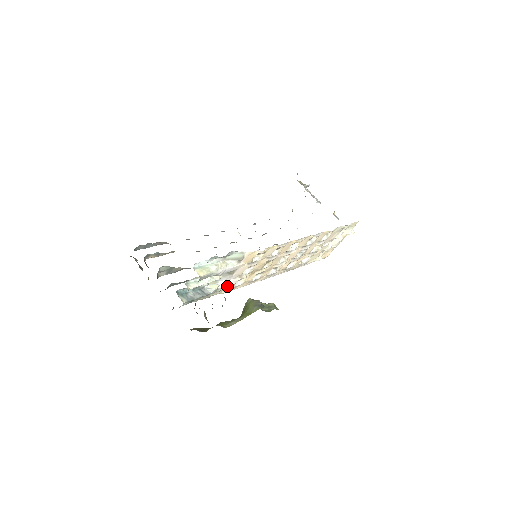
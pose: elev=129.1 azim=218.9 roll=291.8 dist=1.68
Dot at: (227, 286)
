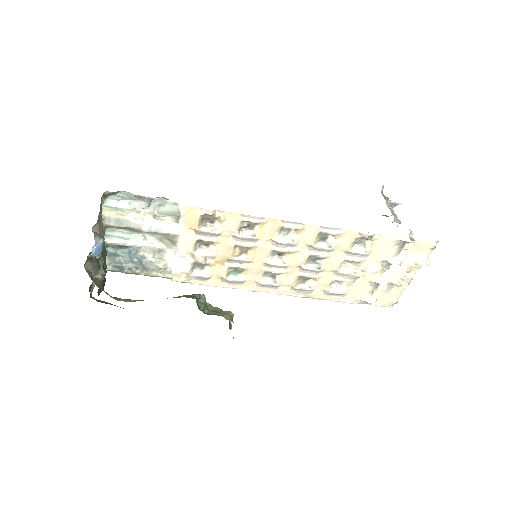
Dot at: (180, 269)
